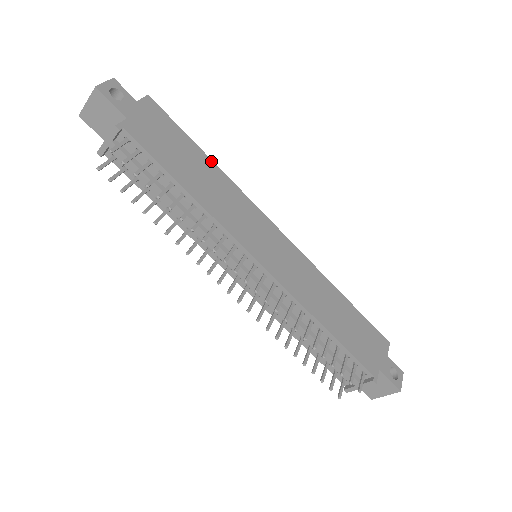
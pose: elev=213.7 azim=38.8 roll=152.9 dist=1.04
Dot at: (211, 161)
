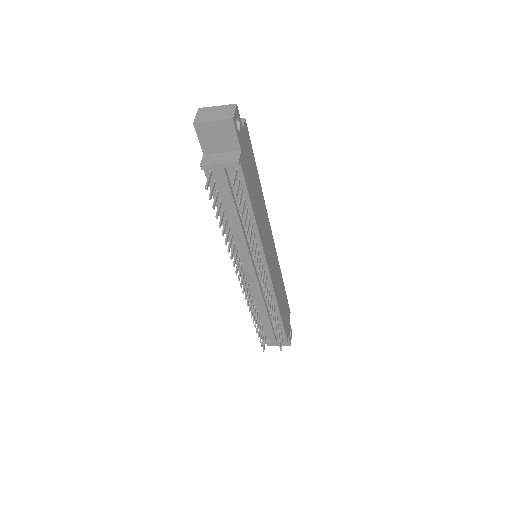
Dot at: occluded
